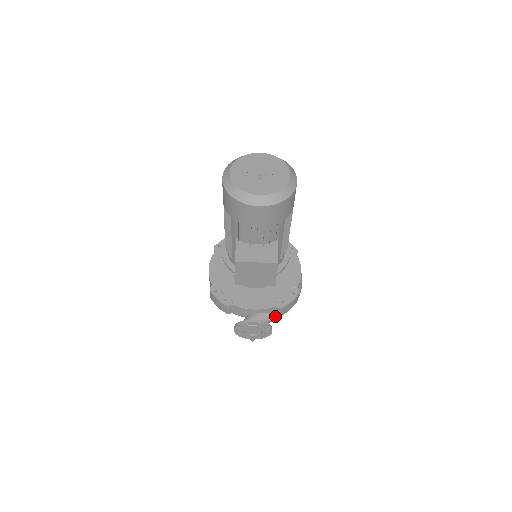
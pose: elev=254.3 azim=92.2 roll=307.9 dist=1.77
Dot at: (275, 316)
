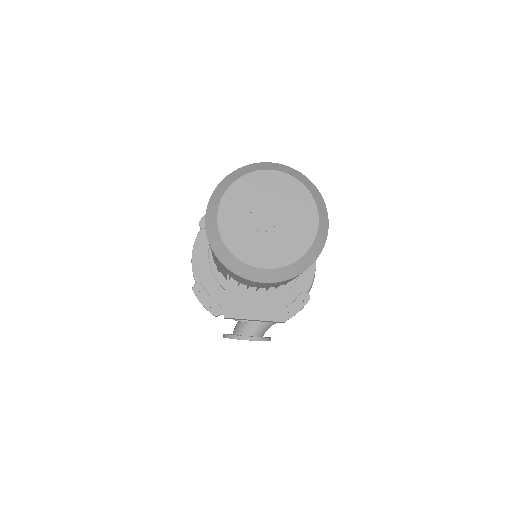
Dot at: occluded
